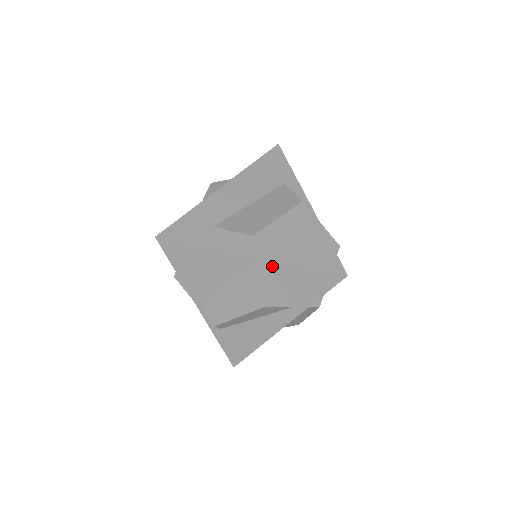
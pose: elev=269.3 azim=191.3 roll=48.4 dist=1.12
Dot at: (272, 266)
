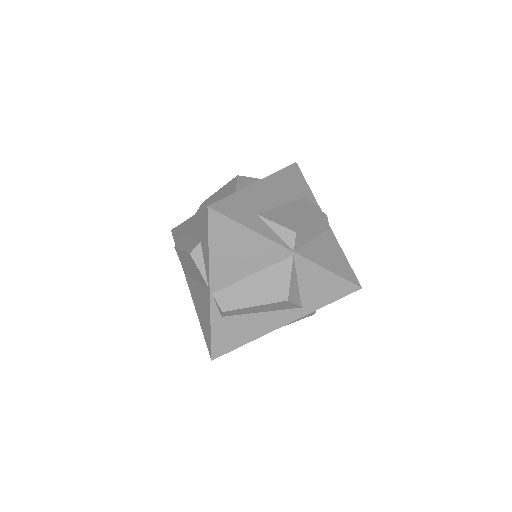
Dot at: (304, 264)
